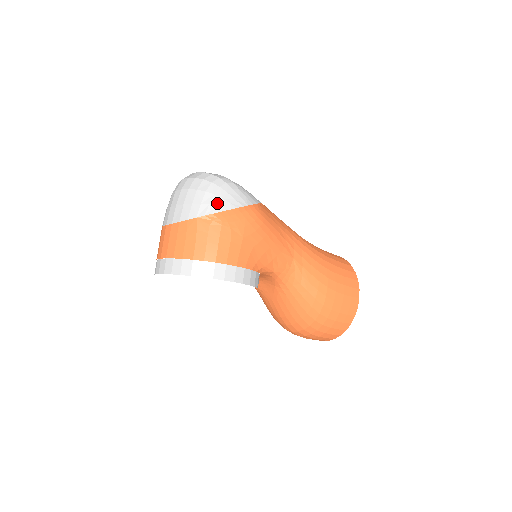
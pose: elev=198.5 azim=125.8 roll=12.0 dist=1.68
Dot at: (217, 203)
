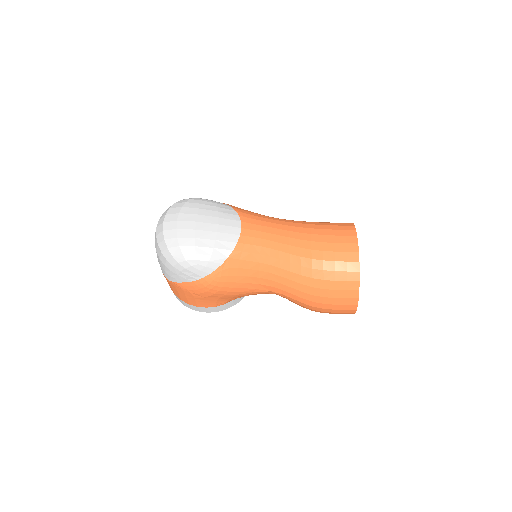
Dot at: (175, 277)
